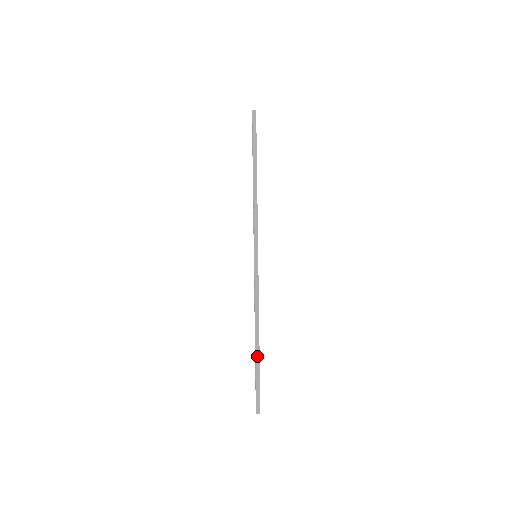
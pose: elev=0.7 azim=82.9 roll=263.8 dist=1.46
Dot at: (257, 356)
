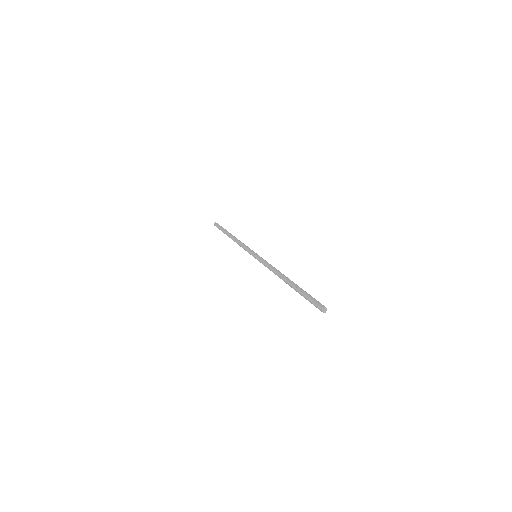
Dot at: (296, 284)
